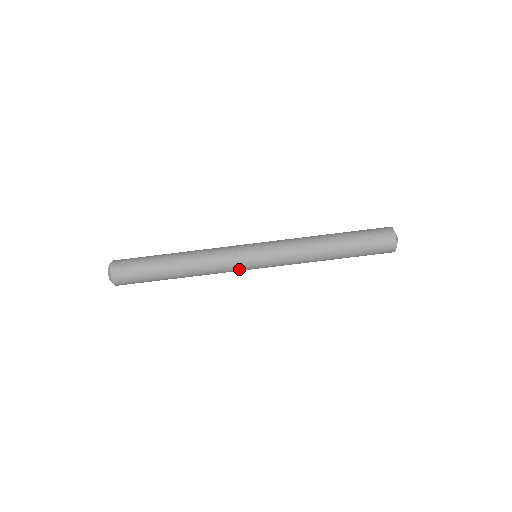
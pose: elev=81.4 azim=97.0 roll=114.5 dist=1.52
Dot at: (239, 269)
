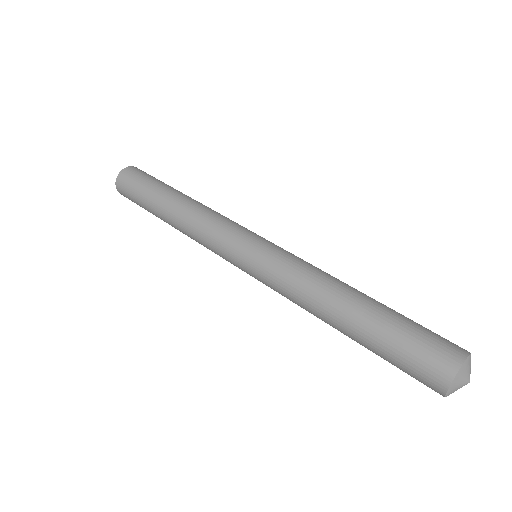
Dot at: (223, 252)
